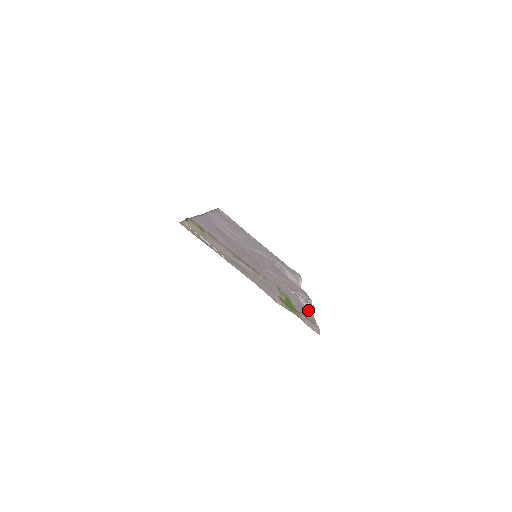
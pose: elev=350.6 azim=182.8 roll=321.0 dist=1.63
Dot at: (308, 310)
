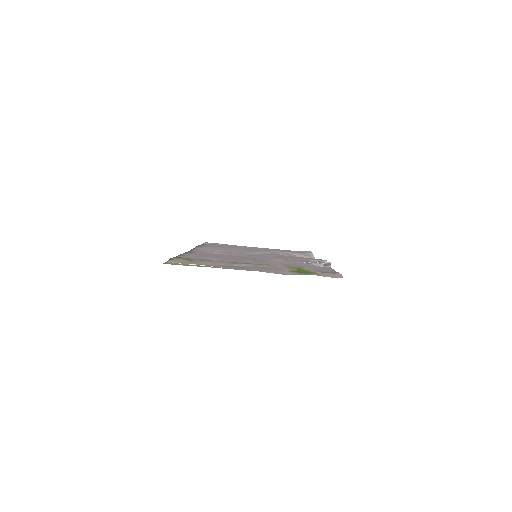
Dot at: (325, 268)
